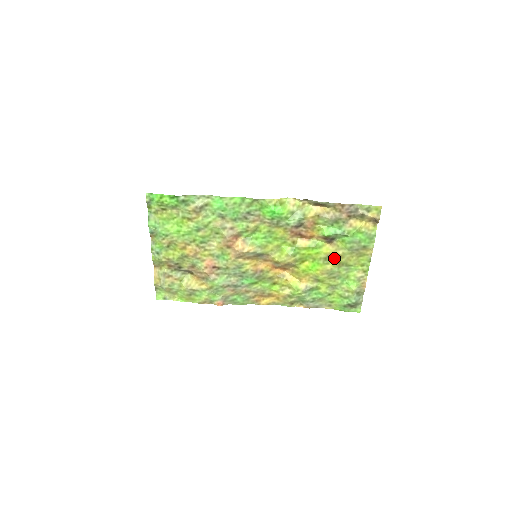
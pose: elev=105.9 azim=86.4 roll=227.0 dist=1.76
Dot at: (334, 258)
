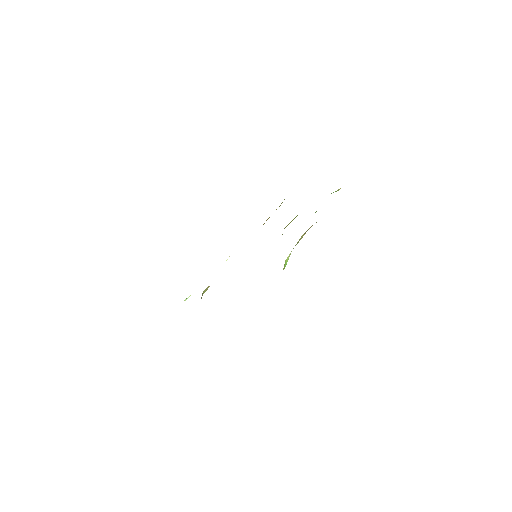
Dot at: occluded
